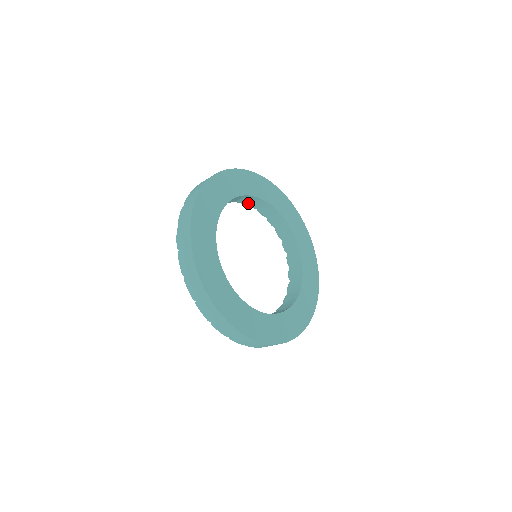
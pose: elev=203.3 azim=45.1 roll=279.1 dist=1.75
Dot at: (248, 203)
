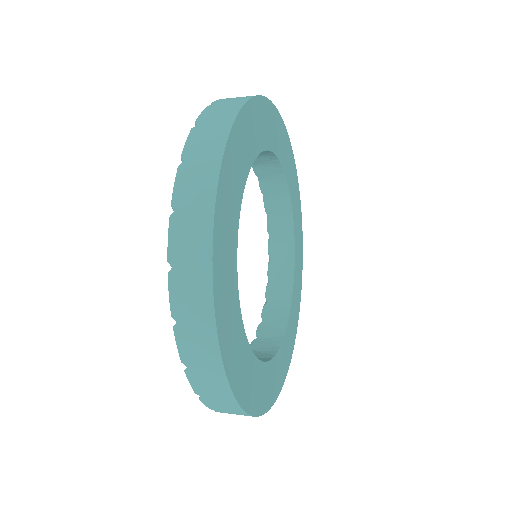
Dot at: occluded
